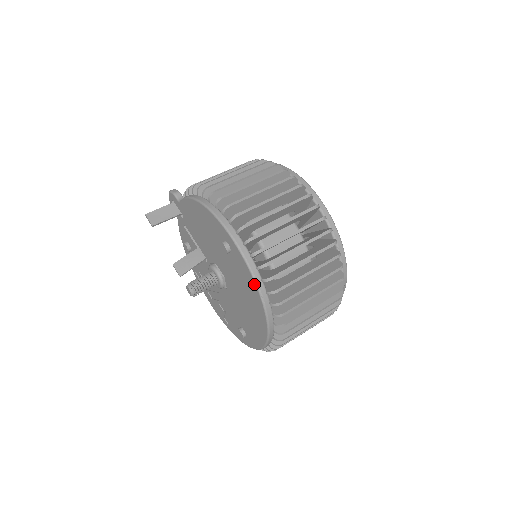
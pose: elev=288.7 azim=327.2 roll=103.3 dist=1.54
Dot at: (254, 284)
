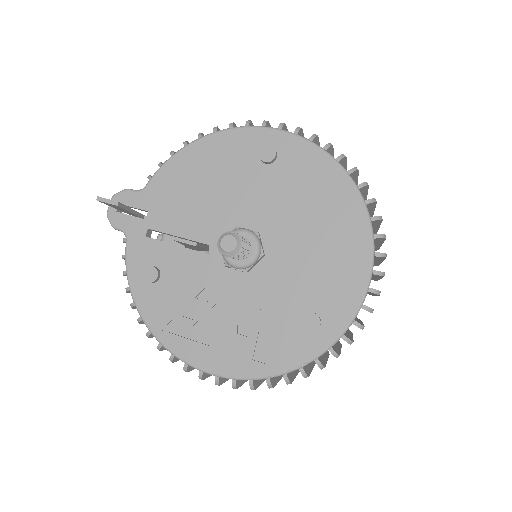
Dot at: (332, 163)
